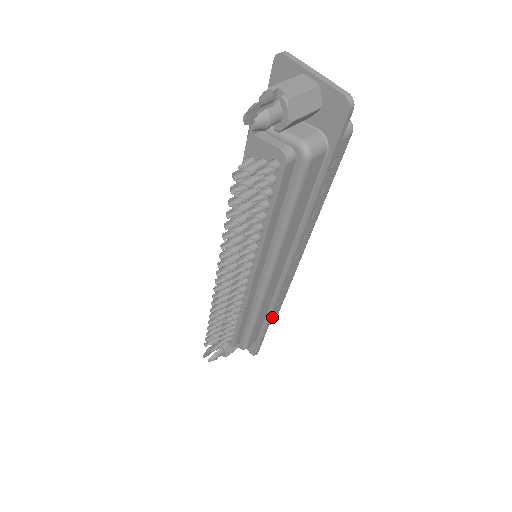
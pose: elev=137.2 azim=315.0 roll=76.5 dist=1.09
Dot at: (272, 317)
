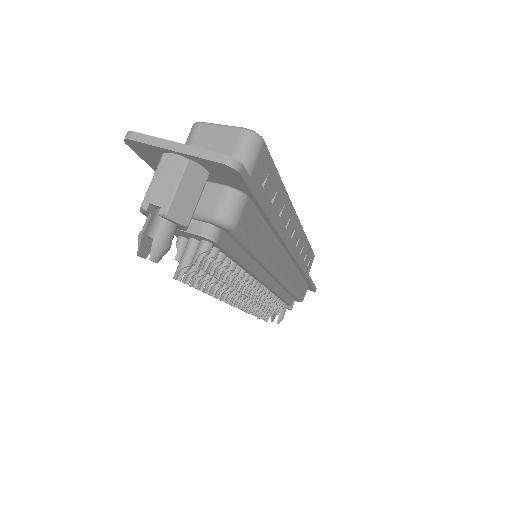
Dot at: (309, 261)
